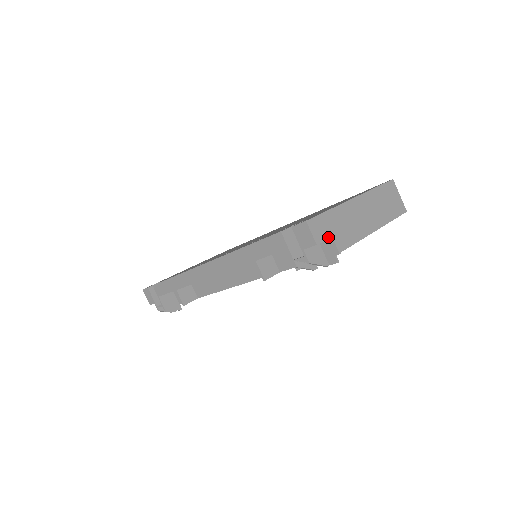
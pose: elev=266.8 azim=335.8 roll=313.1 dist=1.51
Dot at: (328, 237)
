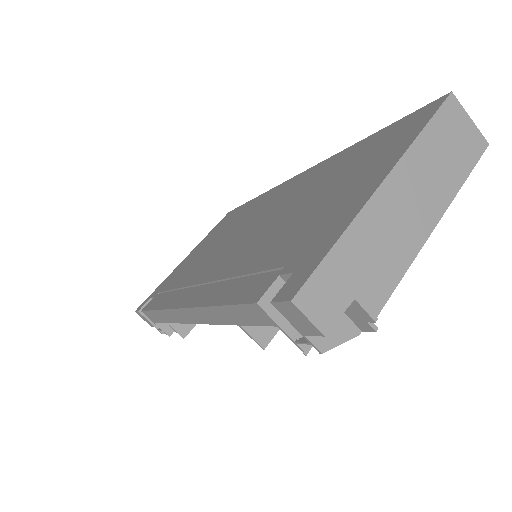
Dot at: (345, 303)
